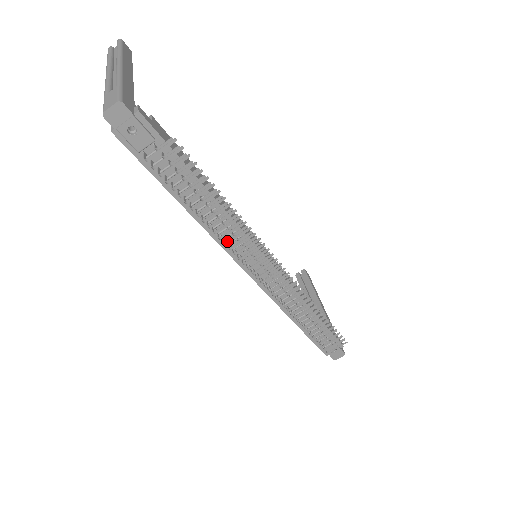
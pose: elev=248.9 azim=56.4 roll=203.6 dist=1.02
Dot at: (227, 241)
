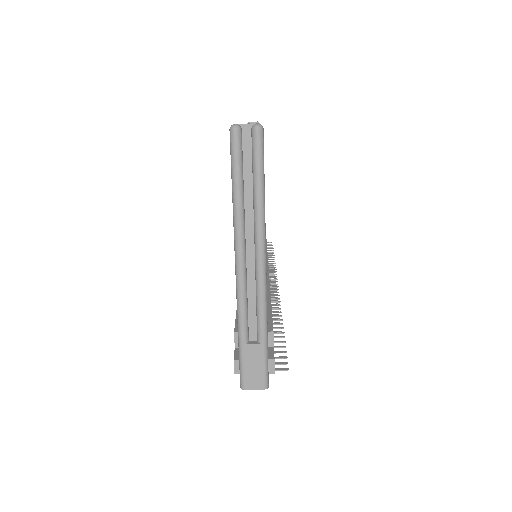
Dot at: occluded
